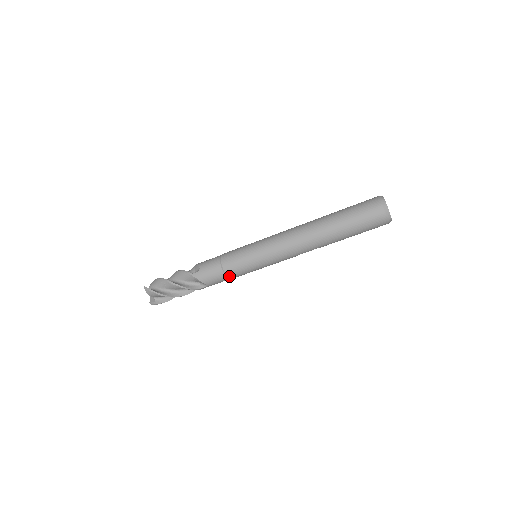
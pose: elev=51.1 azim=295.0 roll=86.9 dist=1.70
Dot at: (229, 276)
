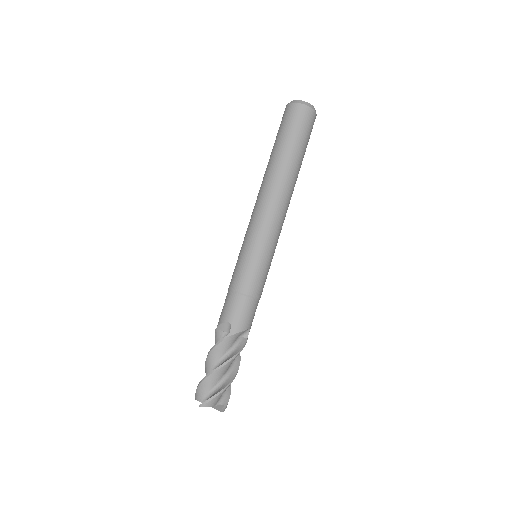
Dot at: (259, 296)
